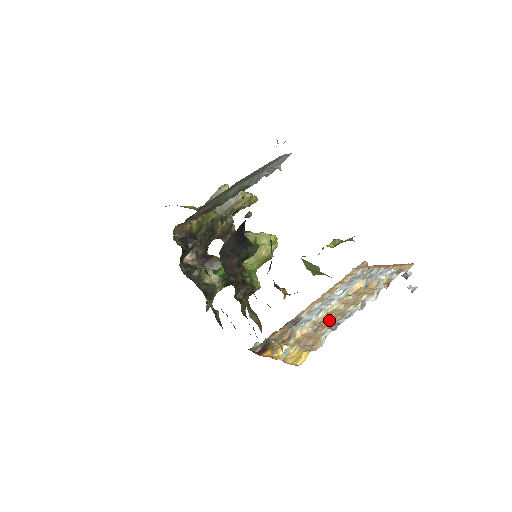
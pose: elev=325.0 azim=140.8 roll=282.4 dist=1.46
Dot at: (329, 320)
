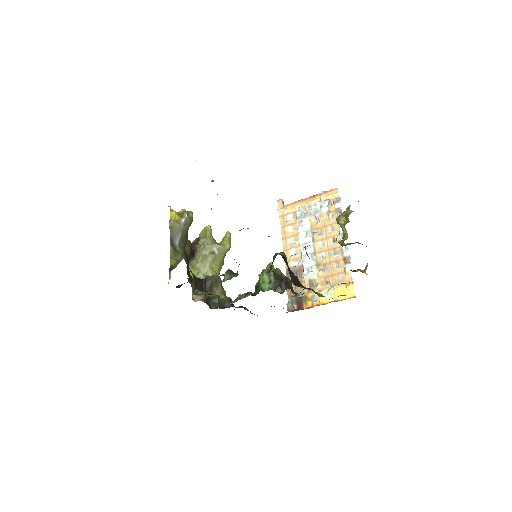
Dot at: (327, 257)
